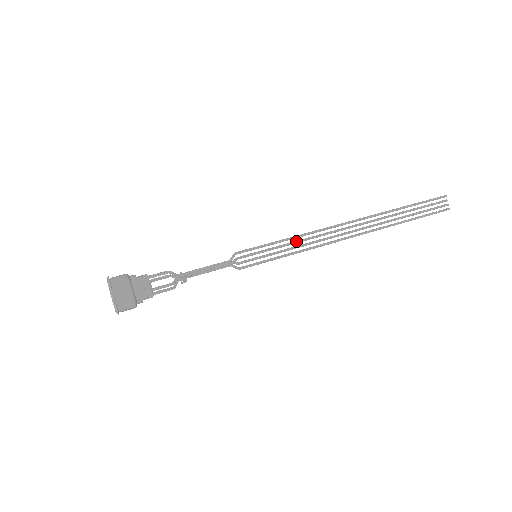
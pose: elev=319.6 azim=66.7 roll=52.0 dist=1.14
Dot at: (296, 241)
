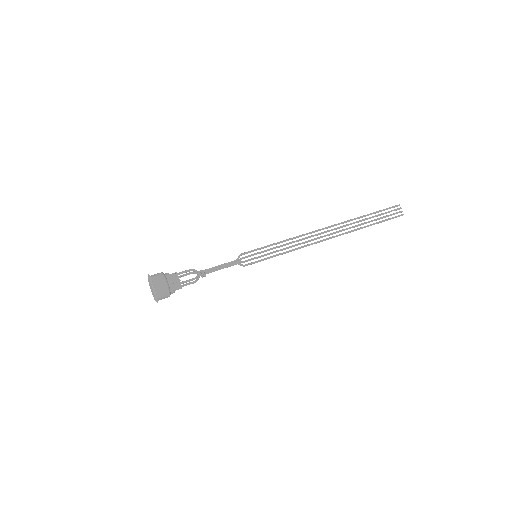
Dot at: (285, 244)
